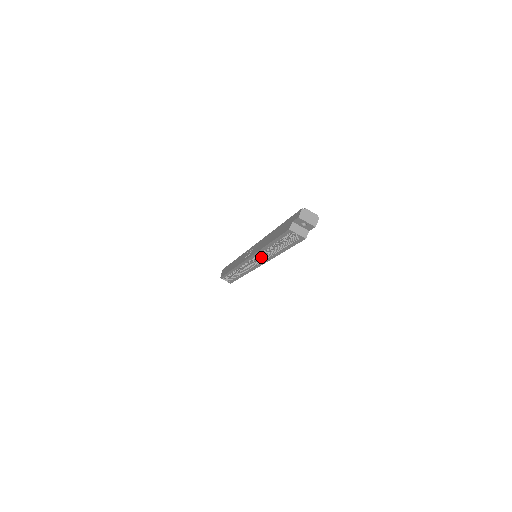
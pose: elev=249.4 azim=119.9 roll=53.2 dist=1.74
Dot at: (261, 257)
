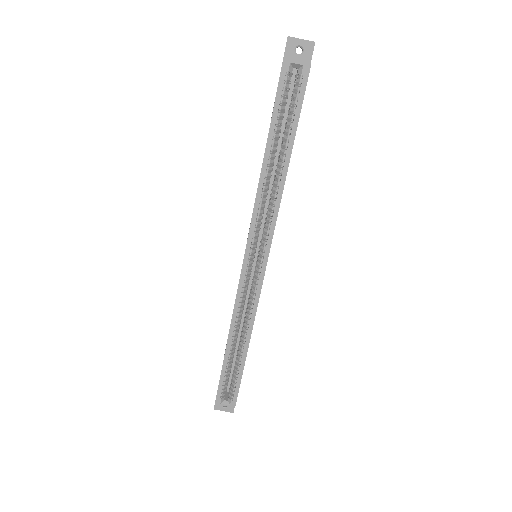
Dot at: (263, 228)
